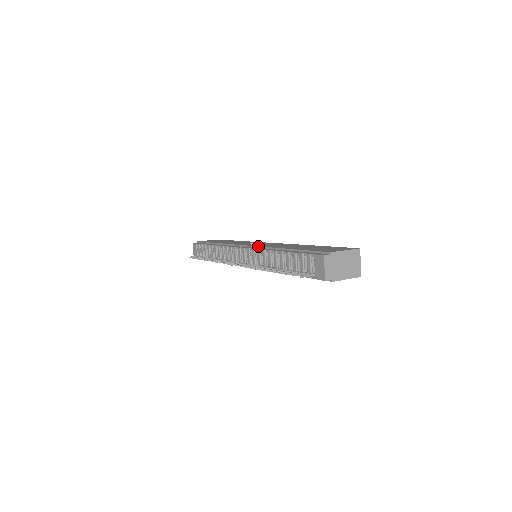
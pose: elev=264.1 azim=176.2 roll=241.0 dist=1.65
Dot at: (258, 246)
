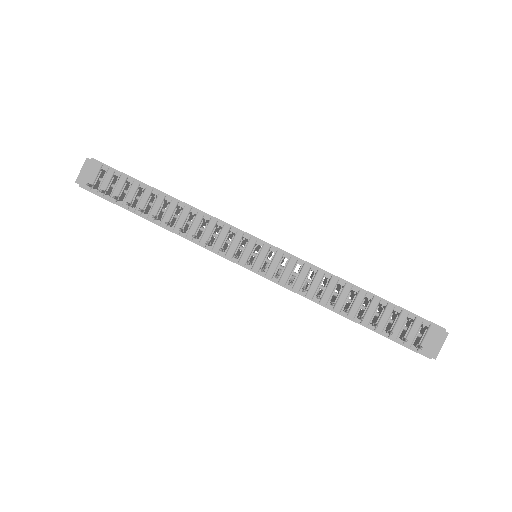
Dot at: occluded
